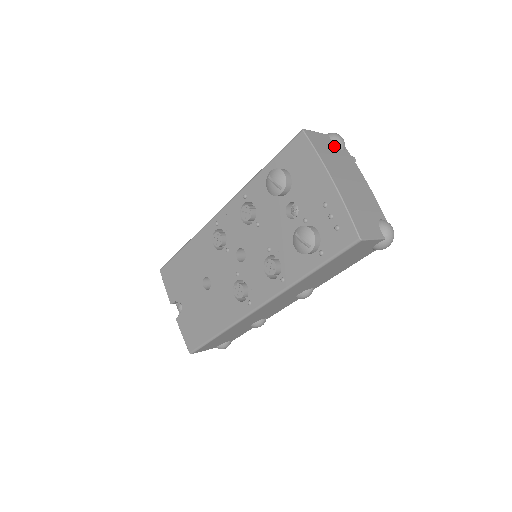
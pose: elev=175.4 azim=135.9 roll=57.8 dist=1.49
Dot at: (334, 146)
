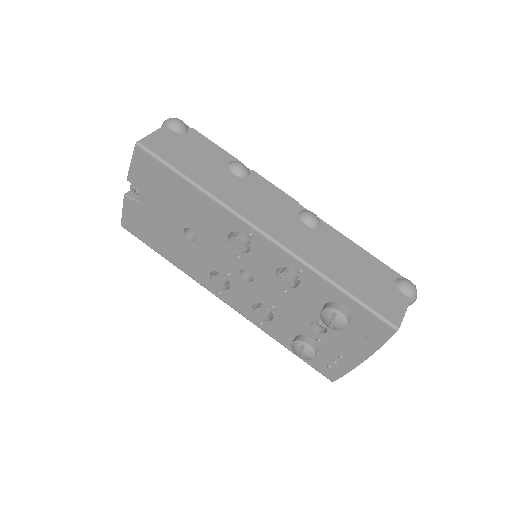
Dot at: occluded
